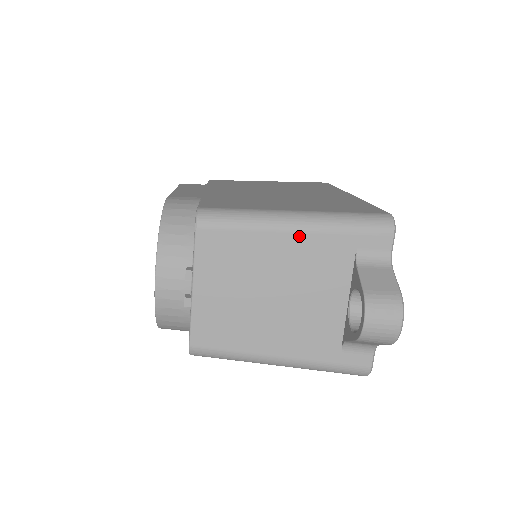
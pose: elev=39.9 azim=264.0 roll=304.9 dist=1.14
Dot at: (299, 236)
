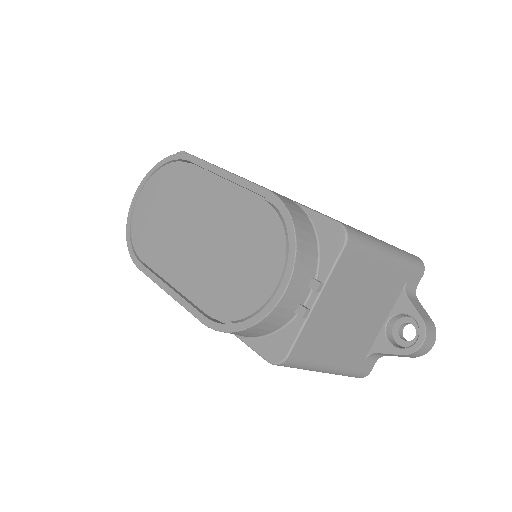
Dot at: (390, 266)
